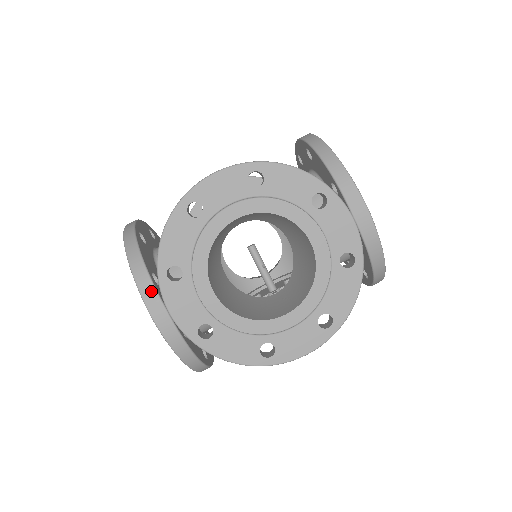
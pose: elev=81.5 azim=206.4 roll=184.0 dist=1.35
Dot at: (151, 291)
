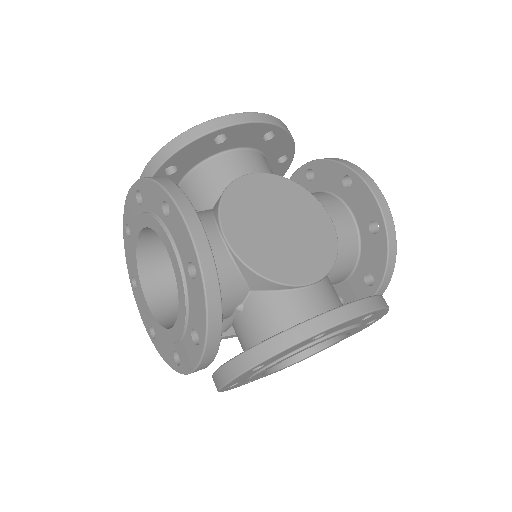
Dot at: (212, 356)
